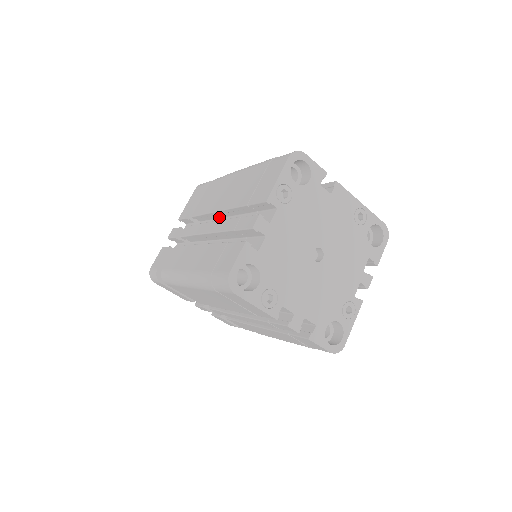
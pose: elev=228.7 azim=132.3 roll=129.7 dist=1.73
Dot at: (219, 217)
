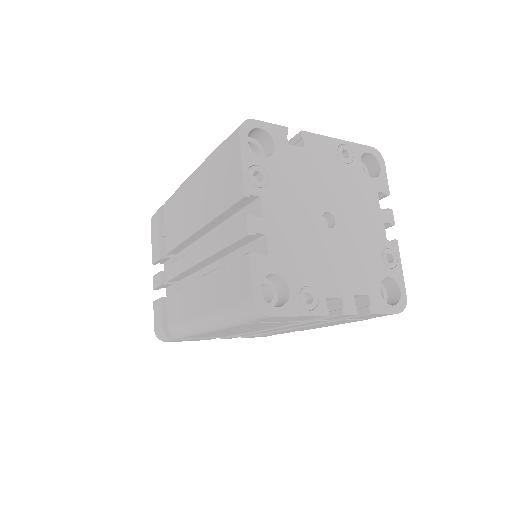
Dot at: (196, 239)
